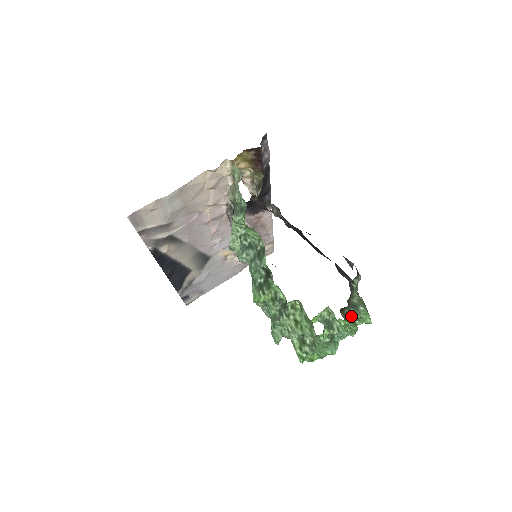
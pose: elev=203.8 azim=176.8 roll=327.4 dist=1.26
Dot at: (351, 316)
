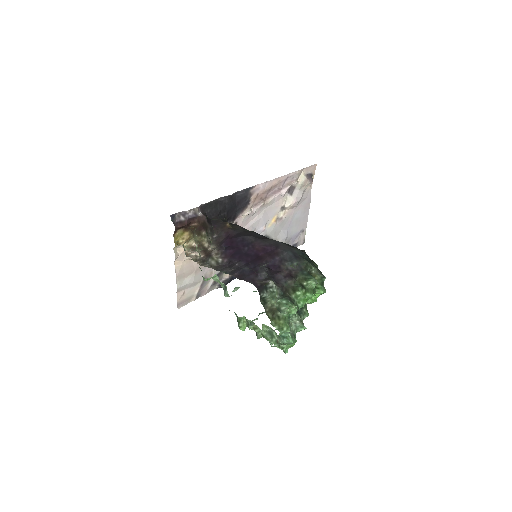
Dot at: (279, 320)
